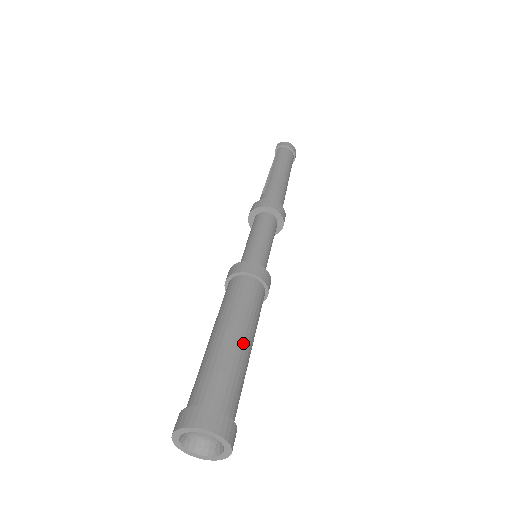
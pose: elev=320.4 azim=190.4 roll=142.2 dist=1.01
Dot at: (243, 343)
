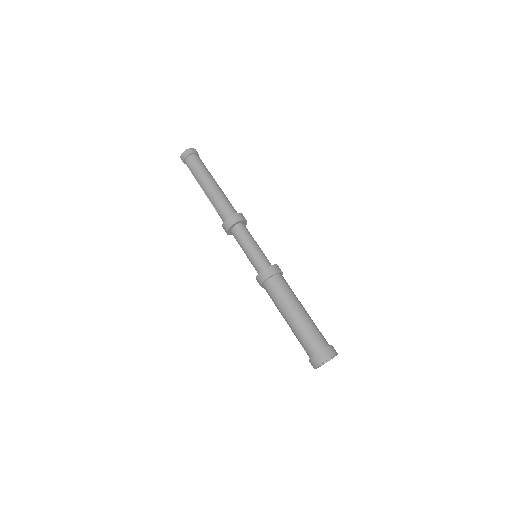
Dot at: (299, 314)
